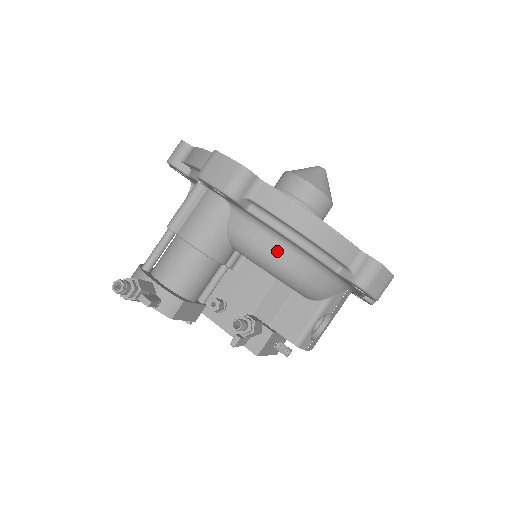
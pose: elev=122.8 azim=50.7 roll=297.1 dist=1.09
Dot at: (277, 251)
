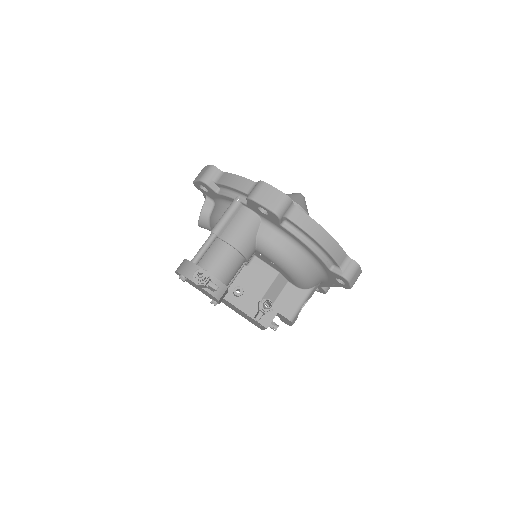
Dot at: (293, 254)
